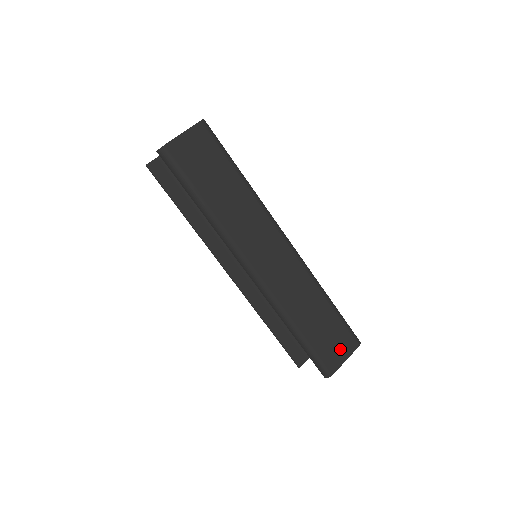
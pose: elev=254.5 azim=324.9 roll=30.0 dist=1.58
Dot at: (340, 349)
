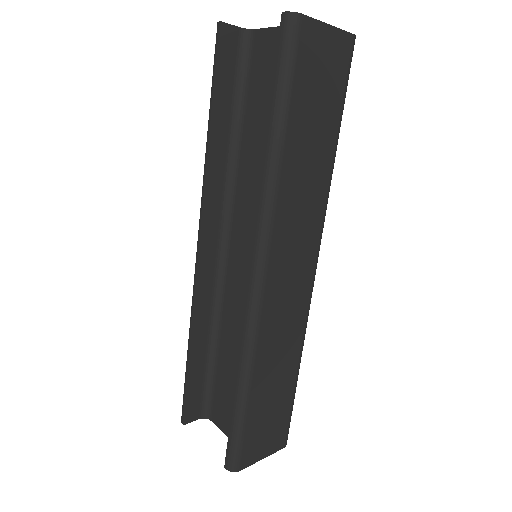
Dot at: (267, 441)
